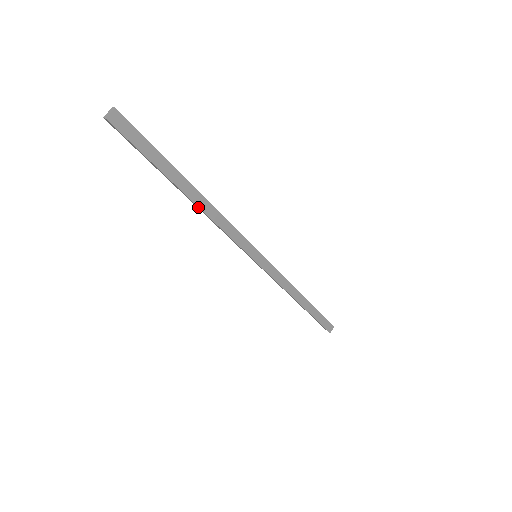
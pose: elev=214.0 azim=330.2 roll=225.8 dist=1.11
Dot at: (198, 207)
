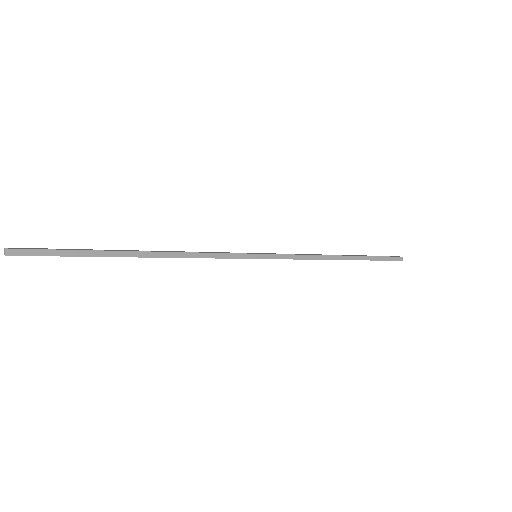
Dot at: occluded
